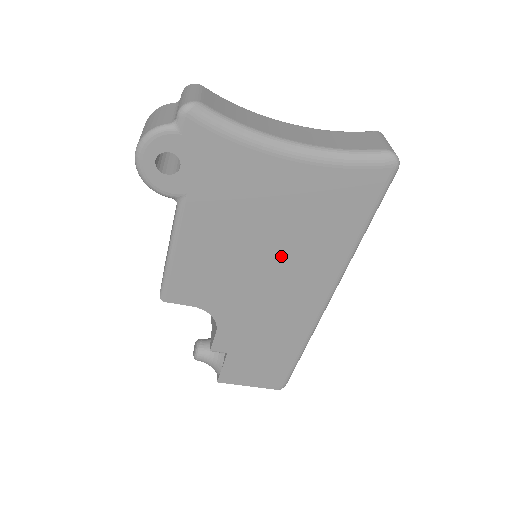
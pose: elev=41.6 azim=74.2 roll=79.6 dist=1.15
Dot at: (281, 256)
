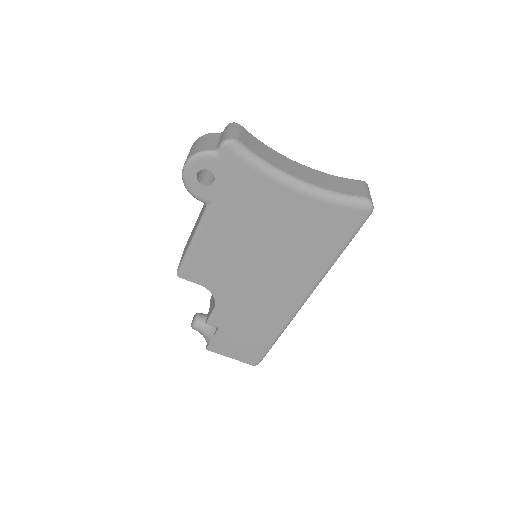
Dot at: (275, 260)
